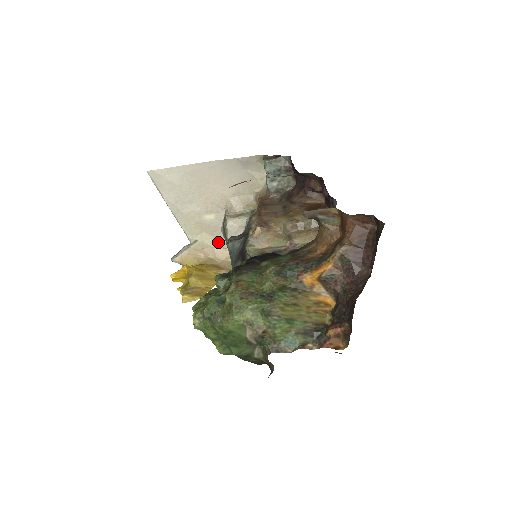
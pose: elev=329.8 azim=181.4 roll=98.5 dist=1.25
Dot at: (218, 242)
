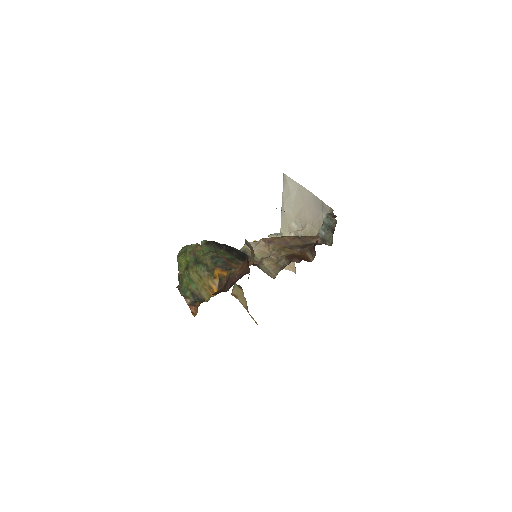
Dot at: occluded
